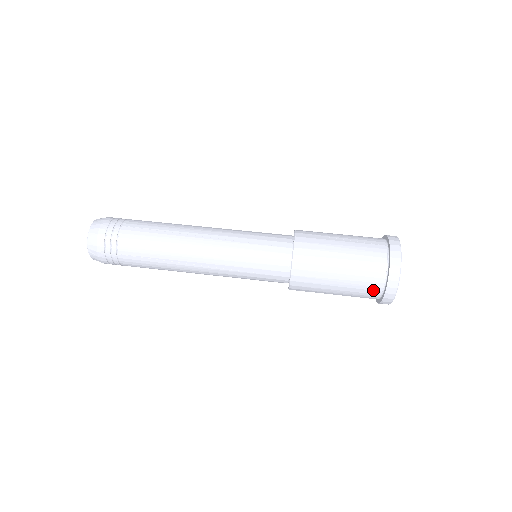
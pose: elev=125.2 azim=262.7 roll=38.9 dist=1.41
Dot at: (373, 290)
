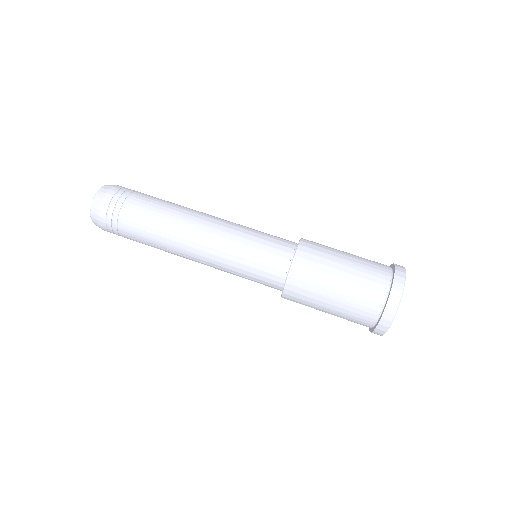
Dot at: (363, 324)
